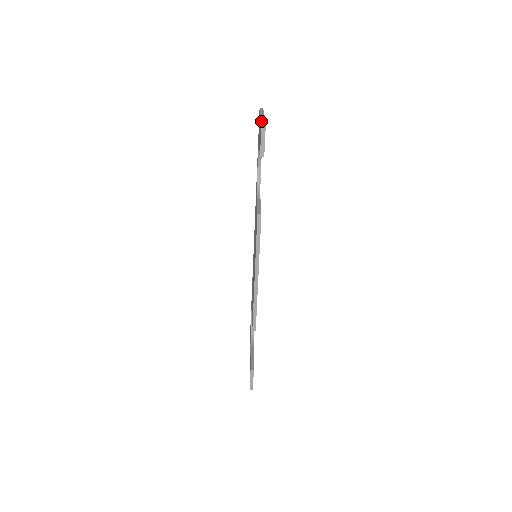
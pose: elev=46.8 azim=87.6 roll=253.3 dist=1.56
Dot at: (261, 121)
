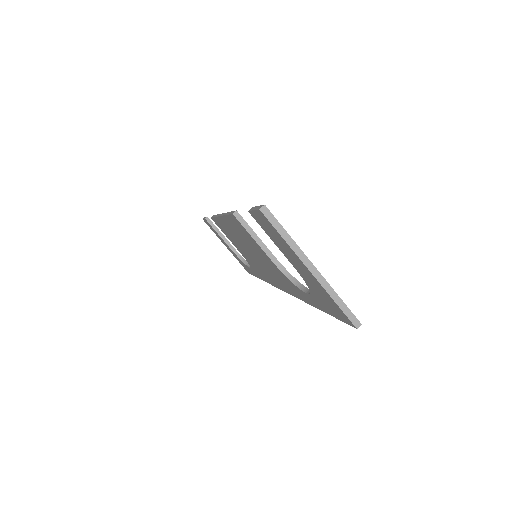
Dot at: (206, 223)
